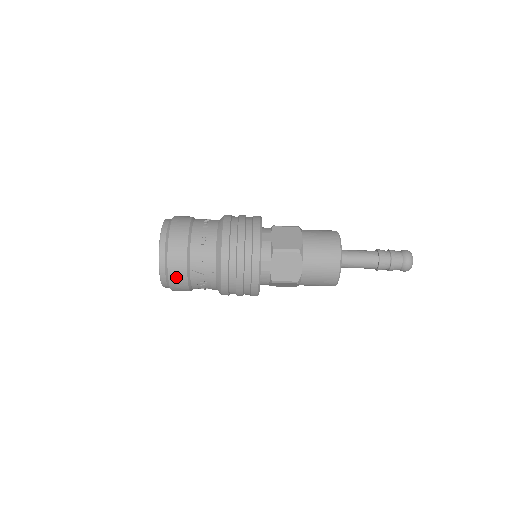
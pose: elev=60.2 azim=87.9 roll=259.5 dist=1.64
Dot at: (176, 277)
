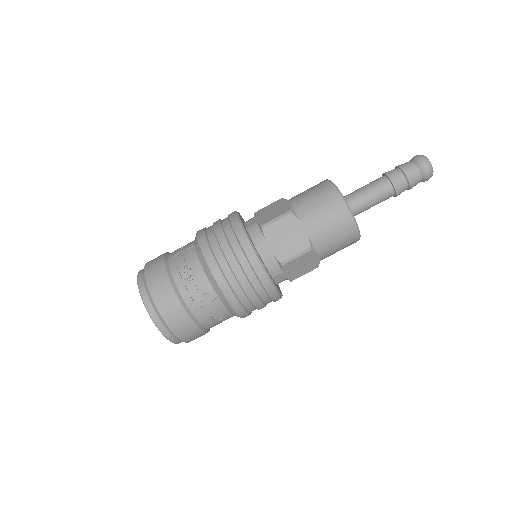
Dot at: (153, 272)
